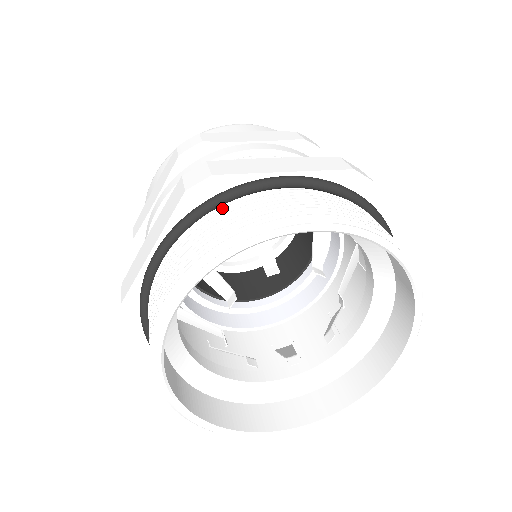
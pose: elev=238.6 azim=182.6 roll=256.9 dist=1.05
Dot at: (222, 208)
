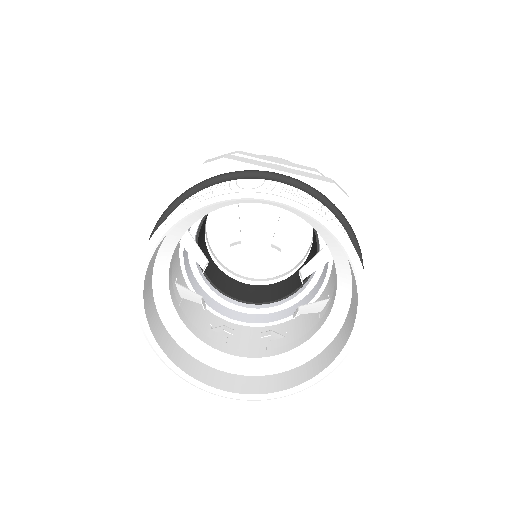
Dot at: occluded
